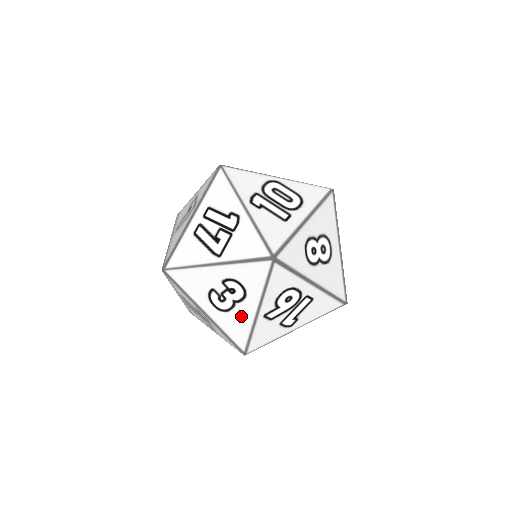
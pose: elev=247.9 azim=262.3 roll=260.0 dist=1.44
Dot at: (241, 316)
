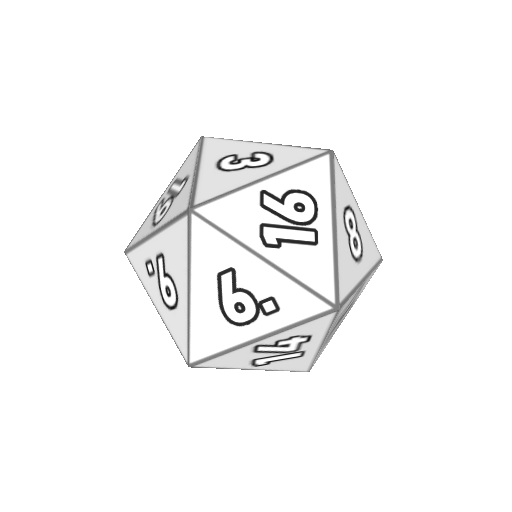
Dot at: (238, 177)
